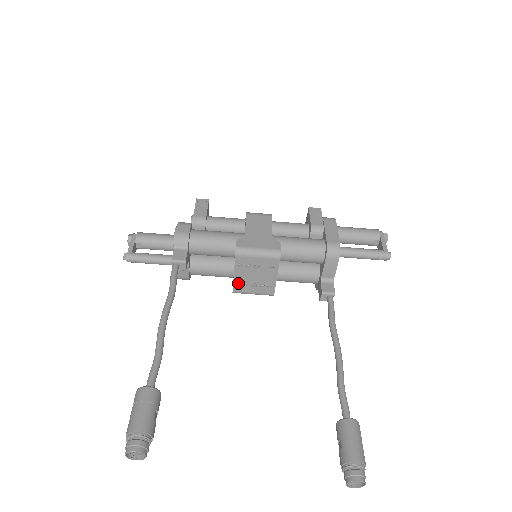
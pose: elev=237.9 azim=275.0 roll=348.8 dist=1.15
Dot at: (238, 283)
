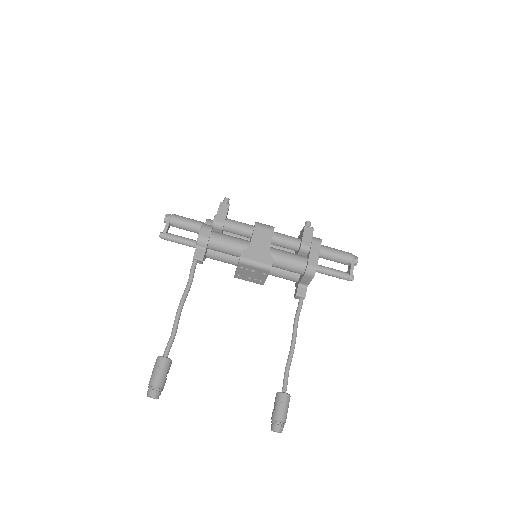
Dot at: (239, 274)
